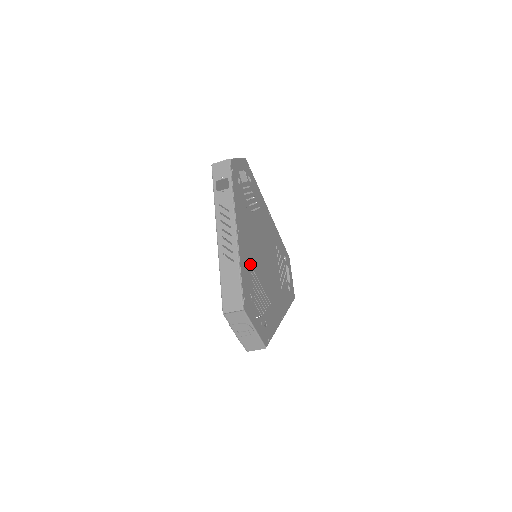
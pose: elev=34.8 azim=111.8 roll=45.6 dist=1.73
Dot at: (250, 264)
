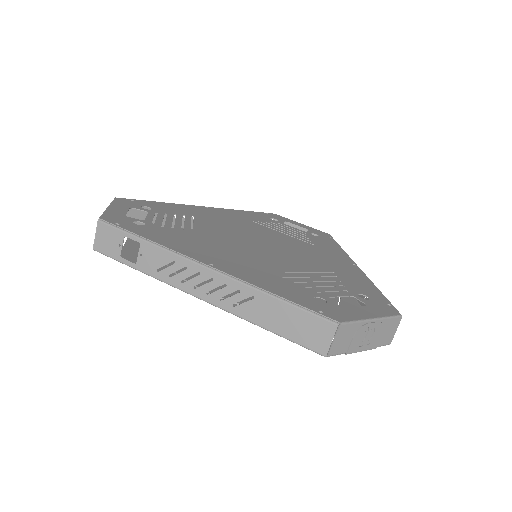
Dot at: (268, 273)
